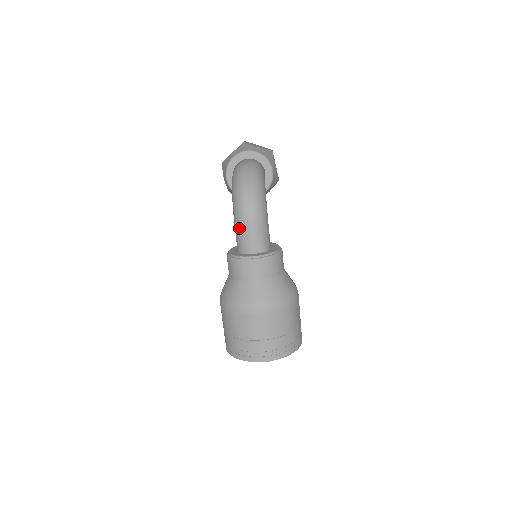
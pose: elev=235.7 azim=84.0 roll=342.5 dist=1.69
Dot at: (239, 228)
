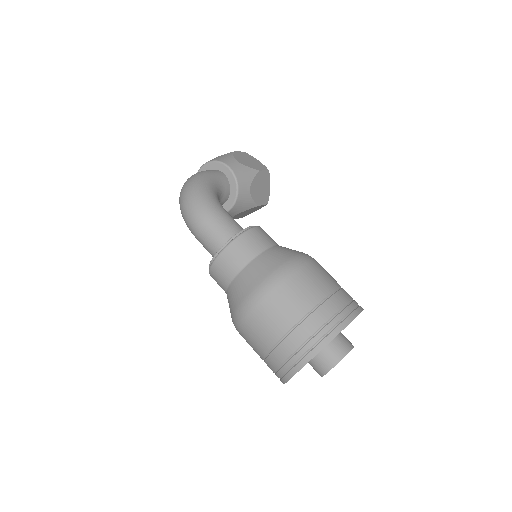
Dot at: (197, 239)
